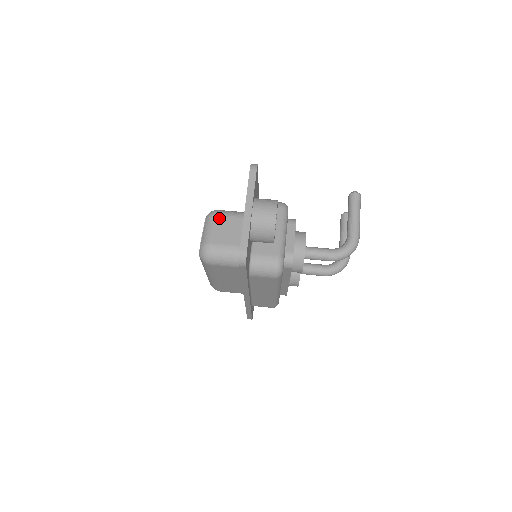
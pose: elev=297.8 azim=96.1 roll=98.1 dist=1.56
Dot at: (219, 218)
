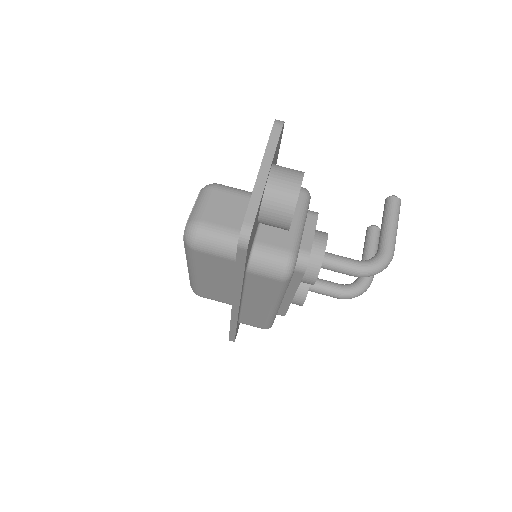
Dot at: (218, 192)
